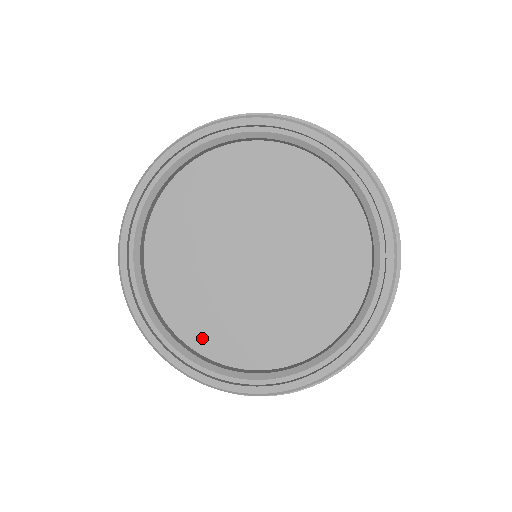
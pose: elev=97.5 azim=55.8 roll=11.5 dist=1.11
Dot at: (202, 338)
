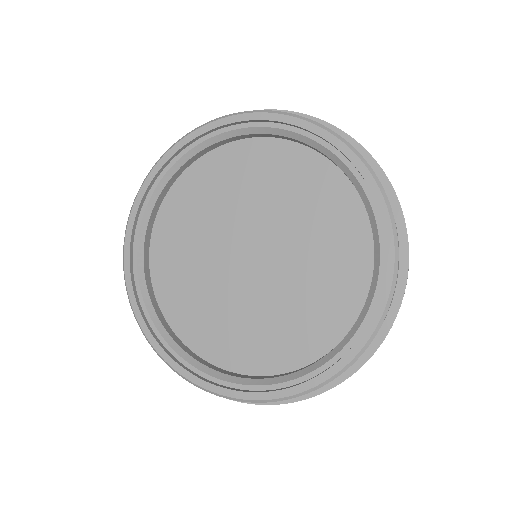
Dot at: (199, 338)
